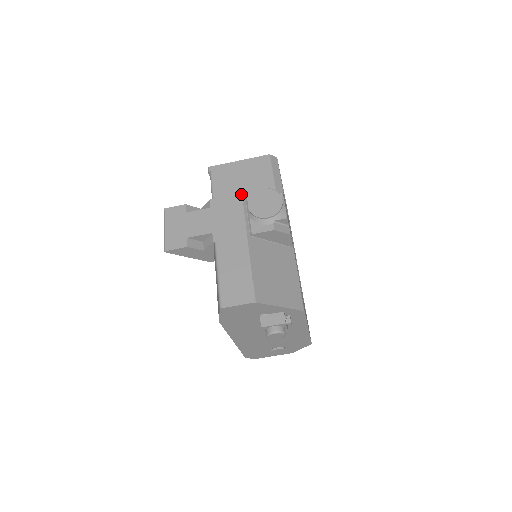
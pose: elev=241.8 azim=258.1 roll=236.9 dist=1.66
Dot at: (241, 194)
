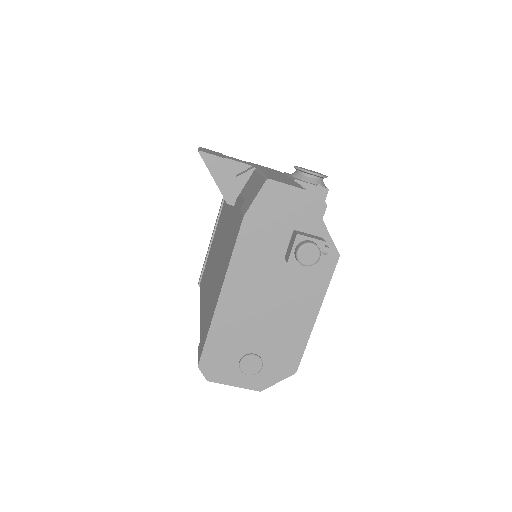
Dot at: occluded
